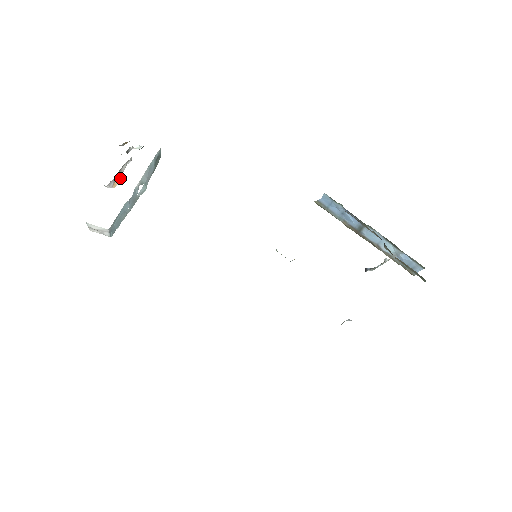
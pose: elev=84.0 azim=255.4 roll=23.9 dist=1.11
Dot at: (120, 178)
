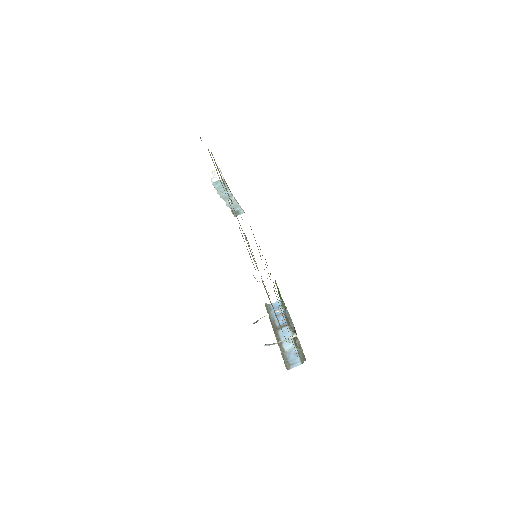
Dot at: occluded
